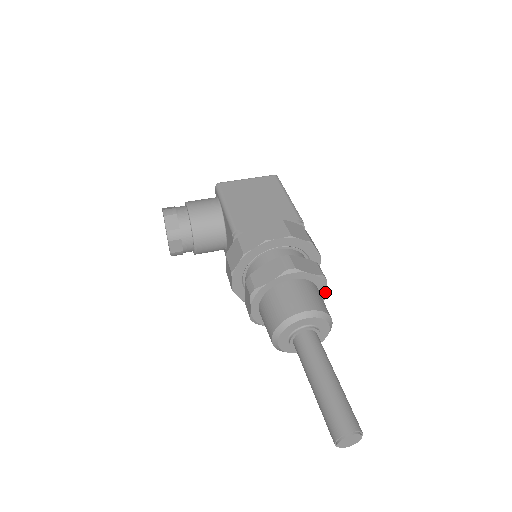
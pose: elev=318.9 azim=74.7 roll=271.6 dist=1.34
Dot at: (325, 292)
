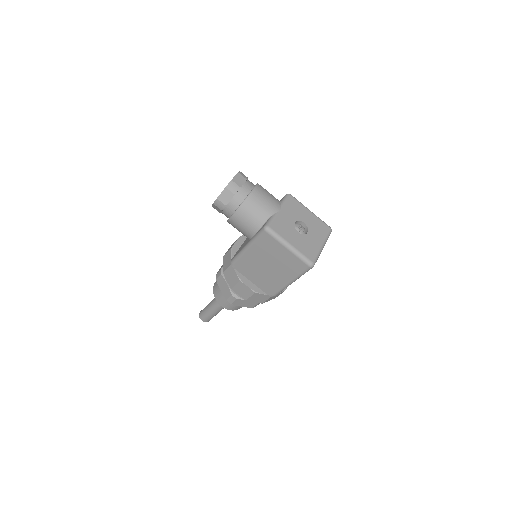
Dot at: occluded
